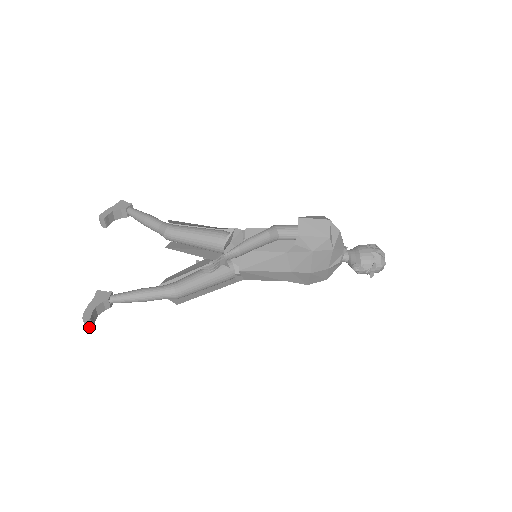
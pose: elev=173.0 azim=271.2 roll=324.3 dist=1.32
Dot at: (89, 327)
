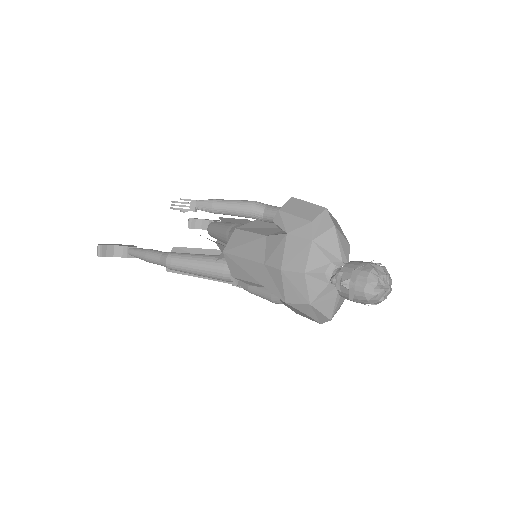
Dot at: (98, 255)
